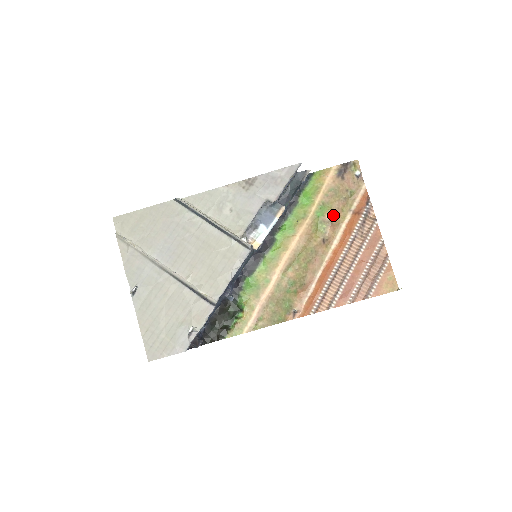
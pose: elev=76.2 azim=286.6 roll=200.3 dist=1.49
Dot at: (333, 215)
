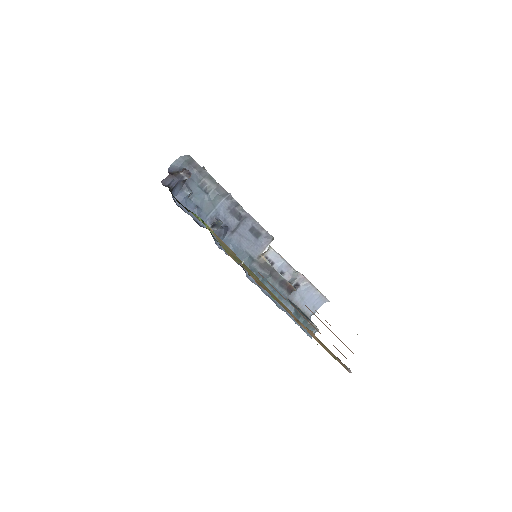
Dot at: (315, 336)
